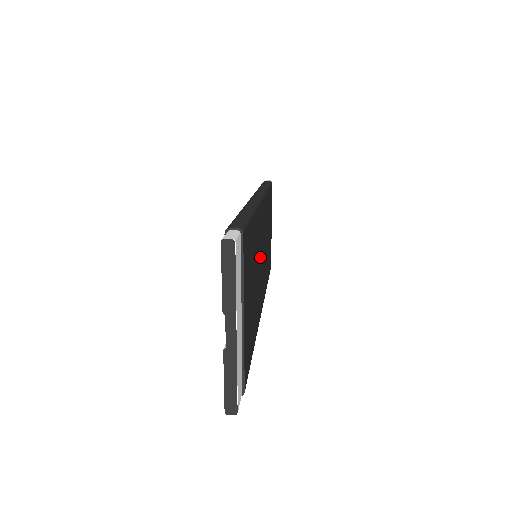
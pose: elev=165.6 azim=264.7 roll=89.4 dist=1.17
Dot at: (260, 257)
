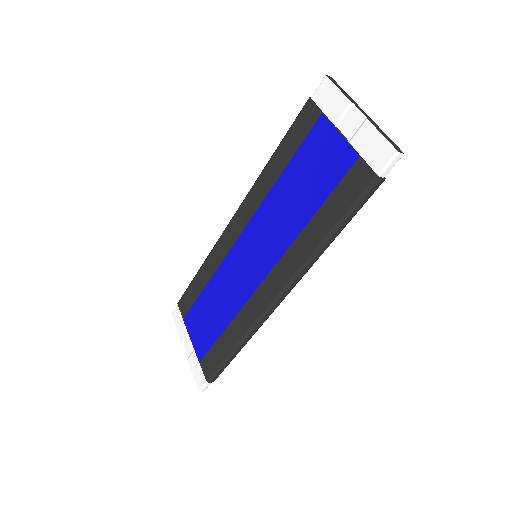
Dot at: occluded
